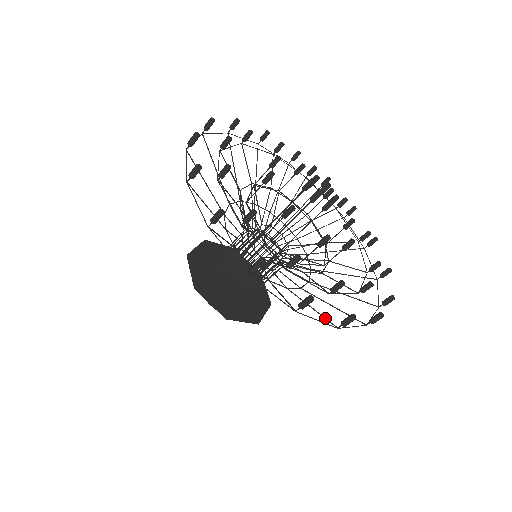
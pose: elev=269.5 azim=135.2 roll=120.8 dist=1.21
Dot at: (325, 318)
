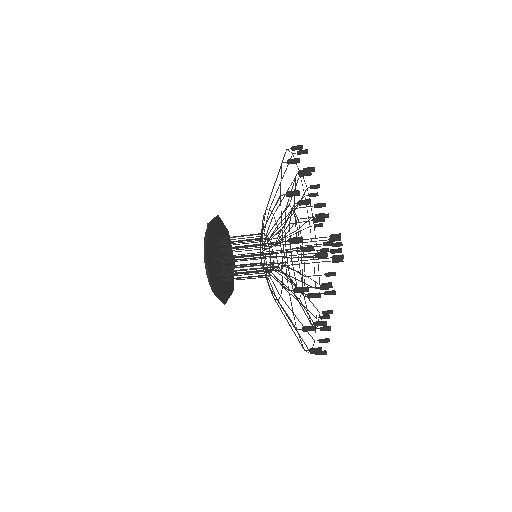
Dot at: occluded
